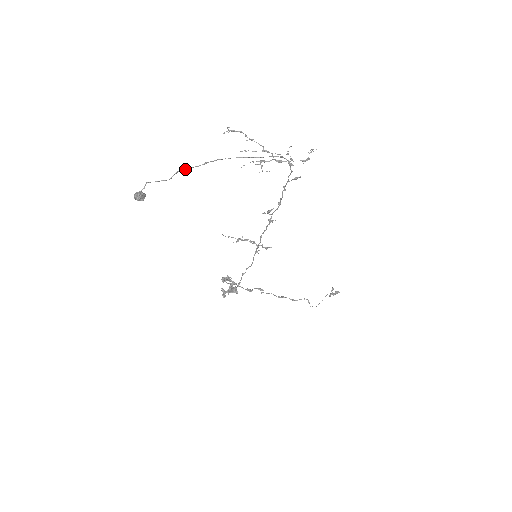
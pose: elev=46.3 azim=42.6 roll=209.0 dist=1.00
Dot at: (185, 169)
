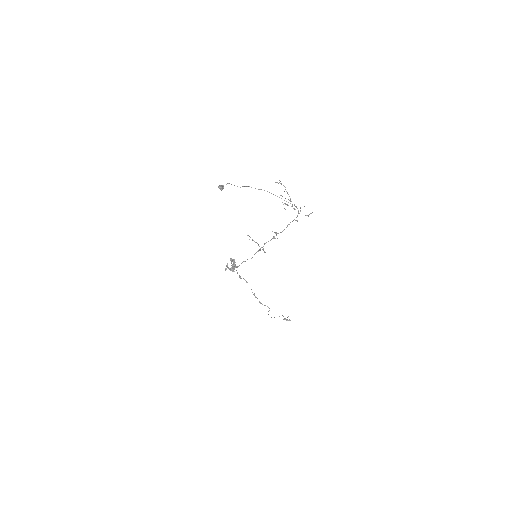
Dot at: occluded
